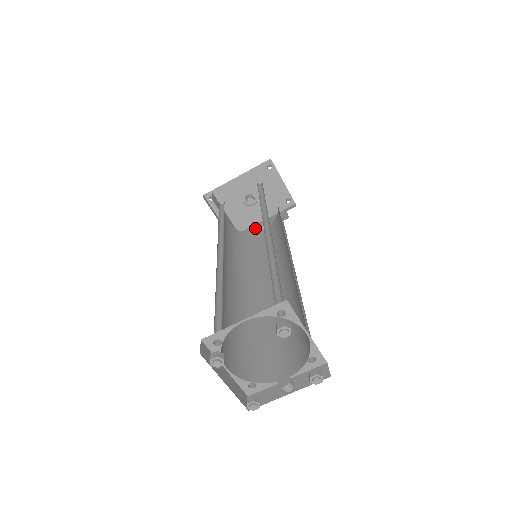
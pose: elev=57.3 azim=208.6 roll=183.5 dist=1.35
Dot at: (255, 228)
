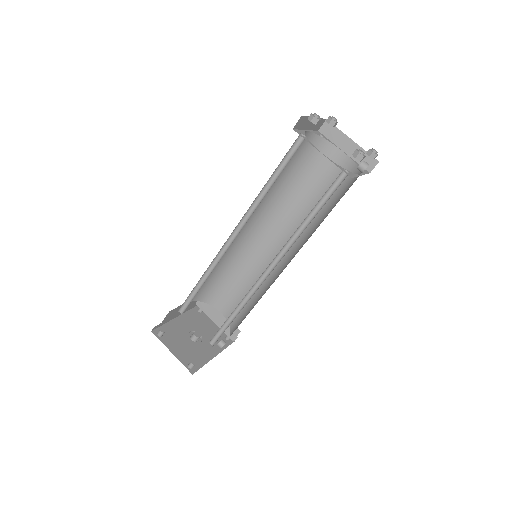
Dot at: occluded
